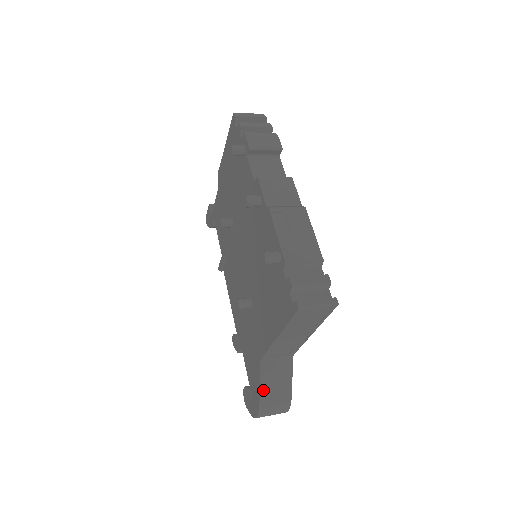
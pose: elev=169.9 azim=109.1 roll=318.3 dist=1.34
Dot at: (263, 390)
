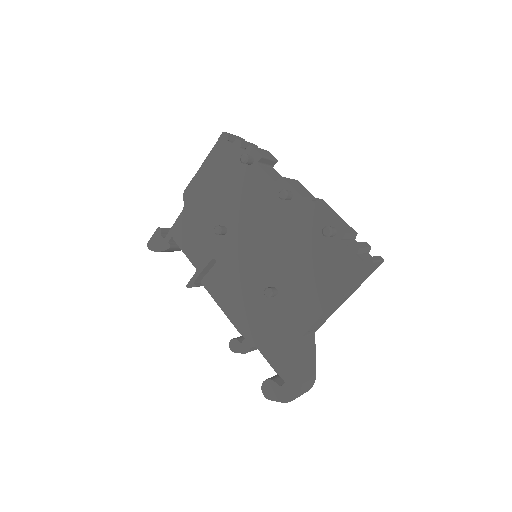
Dot at: (303, 366)
